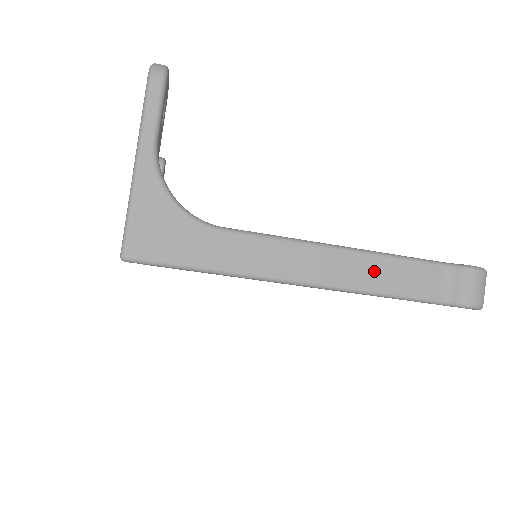
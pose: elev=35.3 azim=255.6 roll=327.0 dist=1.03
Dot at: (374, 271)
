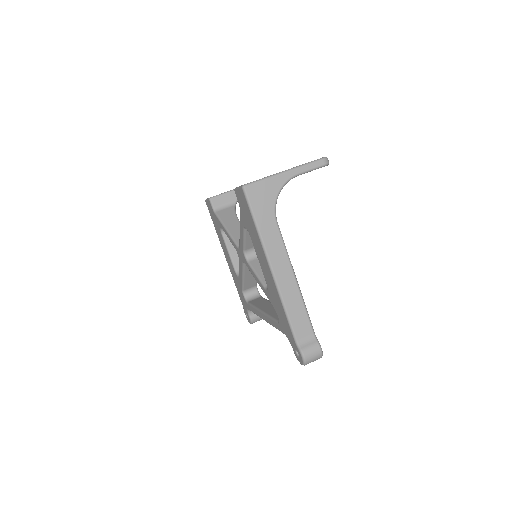
Dot at: (294, 301)
